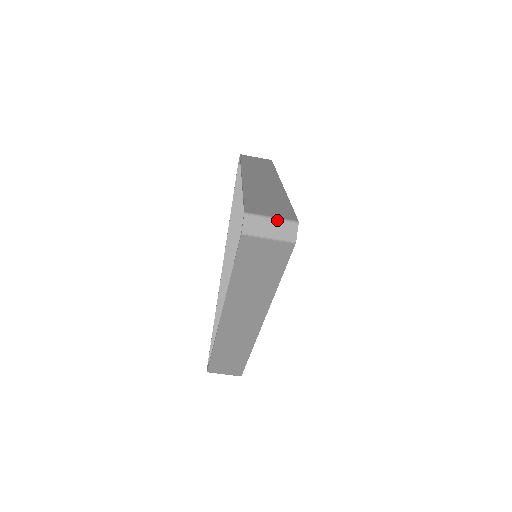
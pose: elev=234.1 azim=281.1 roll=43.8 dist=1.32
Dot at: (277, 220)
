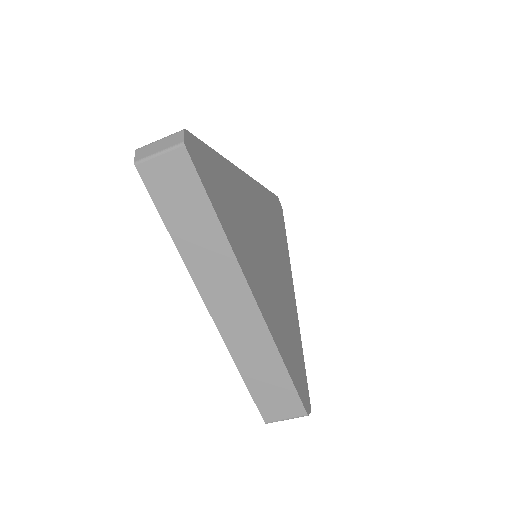
Dot at: (164, 138)
